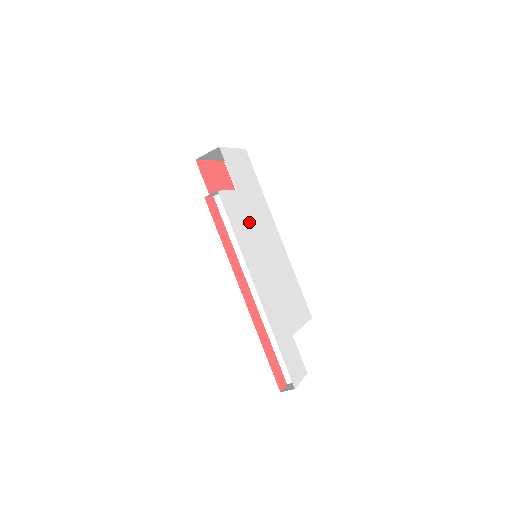
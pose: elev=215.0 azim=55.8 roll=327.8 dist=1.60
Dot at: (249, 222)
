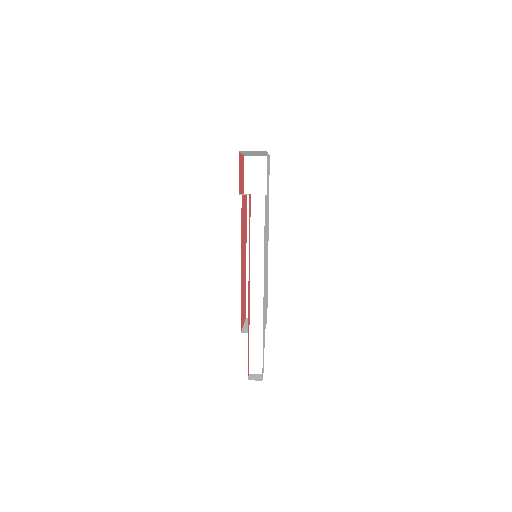
Dot at: (266, 227)
